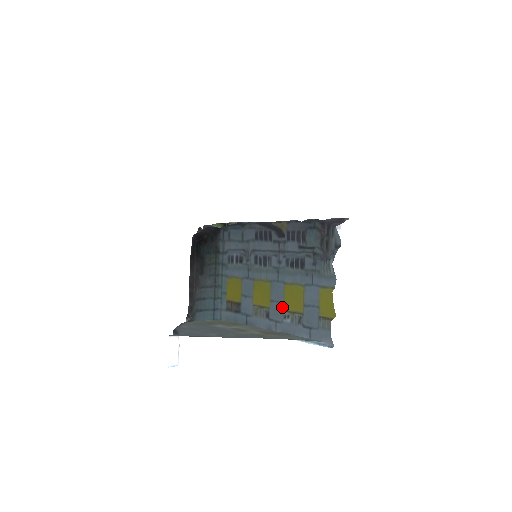
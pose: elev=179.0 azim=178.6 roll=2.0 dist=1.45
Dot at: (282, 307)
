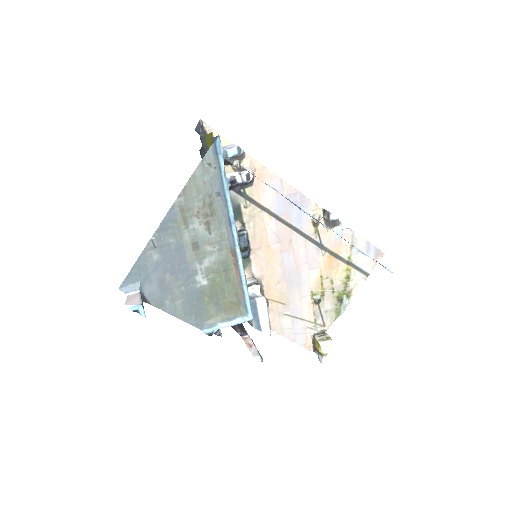
Dot at: occluded
